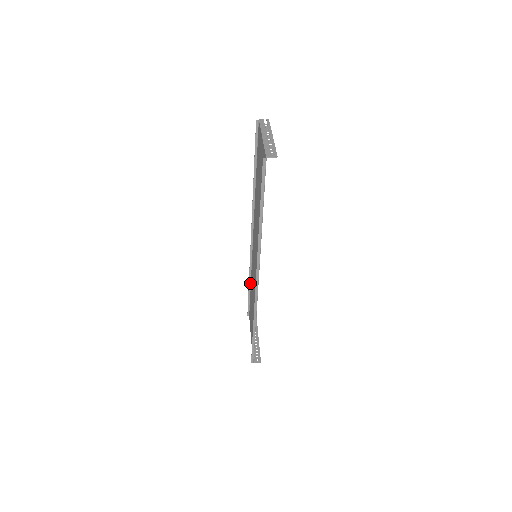
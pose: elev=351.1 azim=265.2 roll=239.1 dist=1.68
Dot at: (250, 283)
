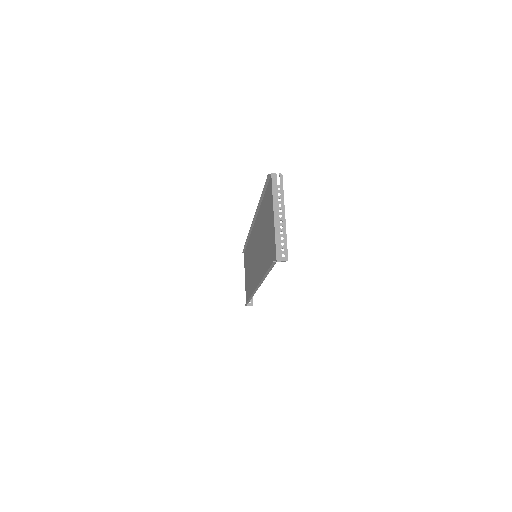
Dot at: (247, 241)
